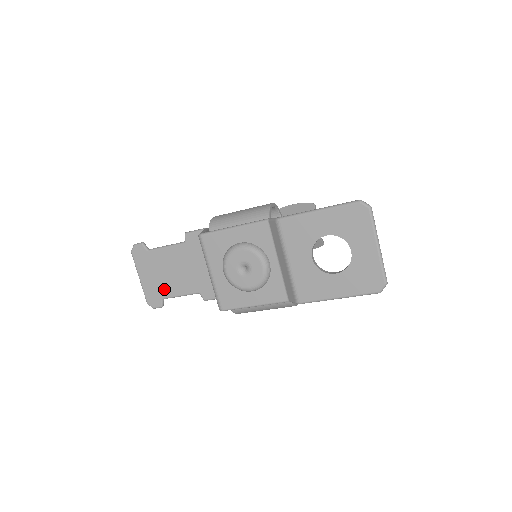
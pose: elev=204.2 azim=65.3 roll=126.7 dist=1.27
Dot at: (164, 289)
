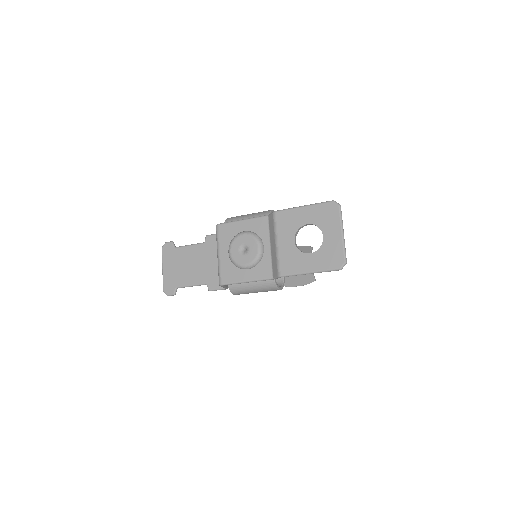
Dot at: (180, 279)
